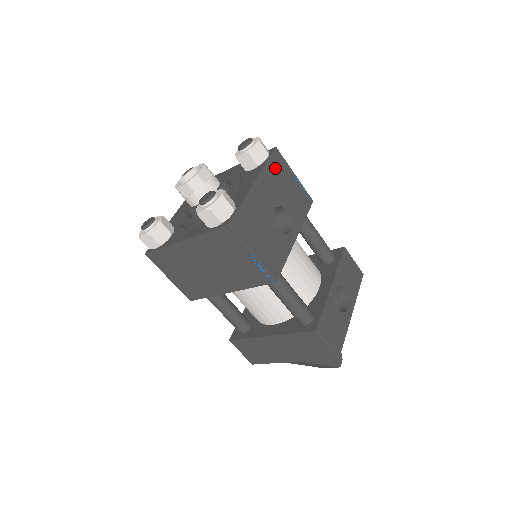
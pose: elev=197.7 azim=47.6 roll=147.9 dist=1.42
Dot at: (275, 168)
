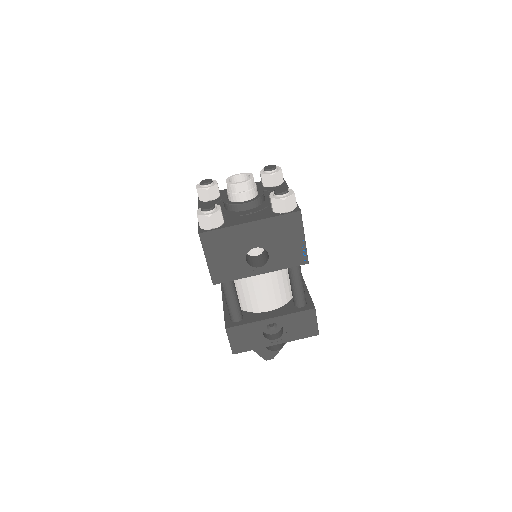
Dot at: (284, 223)
